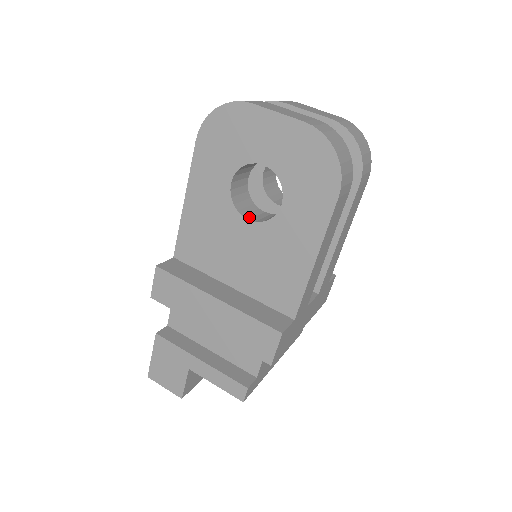
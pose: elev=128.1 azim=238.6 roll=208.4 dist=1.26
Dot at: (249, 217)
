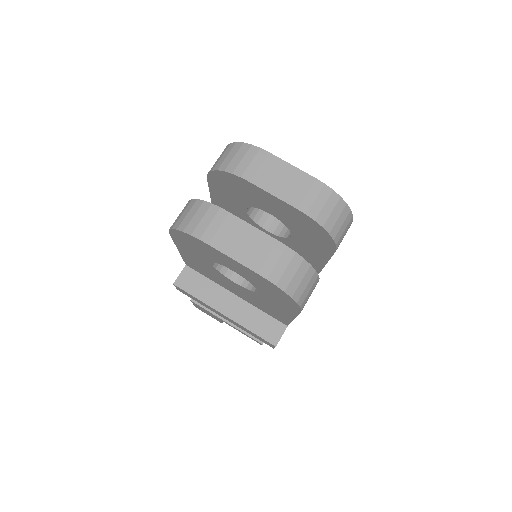
Dot at: (235, 277)
